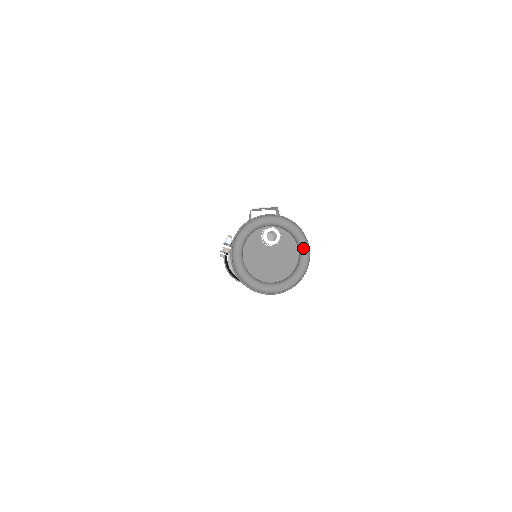
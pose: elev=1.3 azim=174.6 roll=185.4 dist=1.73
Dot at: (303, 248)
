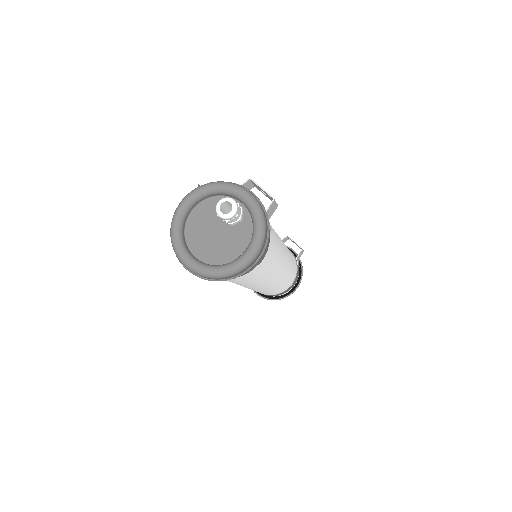
Dot at: (248, 252)
